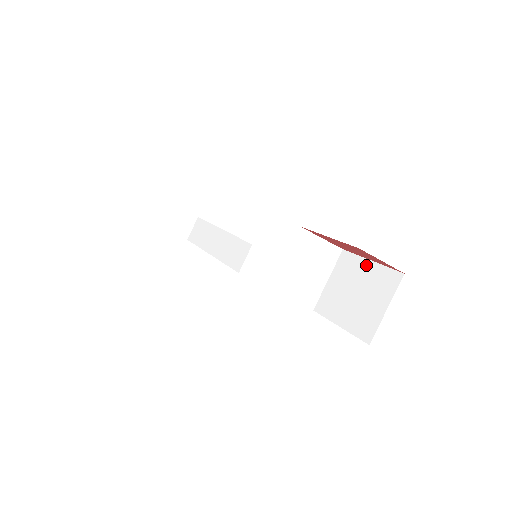
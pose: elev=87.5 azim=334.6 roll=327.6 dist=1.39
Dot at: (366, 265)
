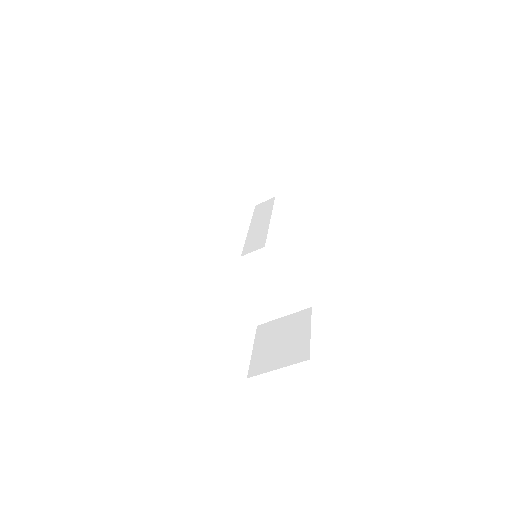
Dot at: (305, 331)
